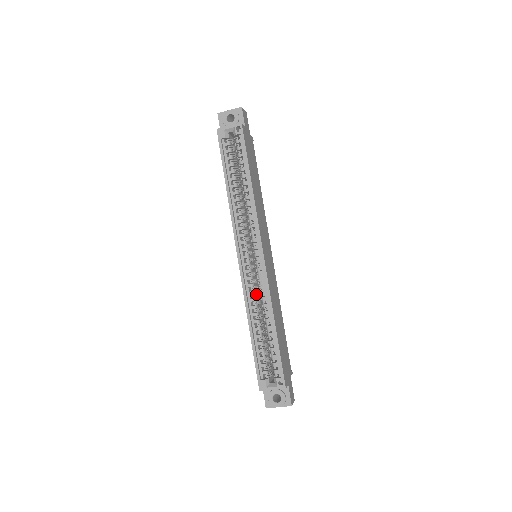
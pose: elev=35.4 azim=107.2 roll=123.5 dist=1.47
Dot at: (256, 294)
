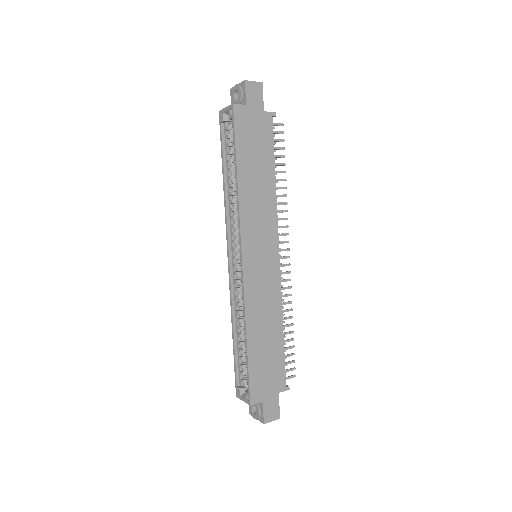
Dot at: occluded
